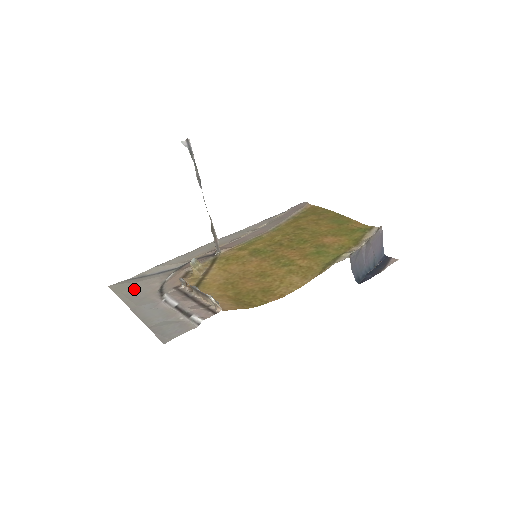
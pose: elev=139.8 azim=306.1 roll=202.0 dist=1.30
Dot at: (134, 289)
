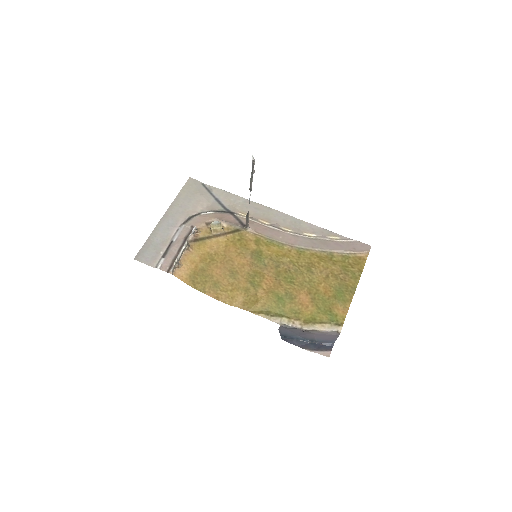
Dot at: (189, 198)
